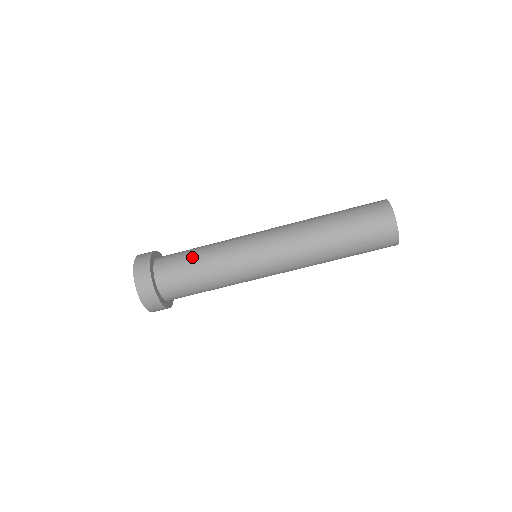
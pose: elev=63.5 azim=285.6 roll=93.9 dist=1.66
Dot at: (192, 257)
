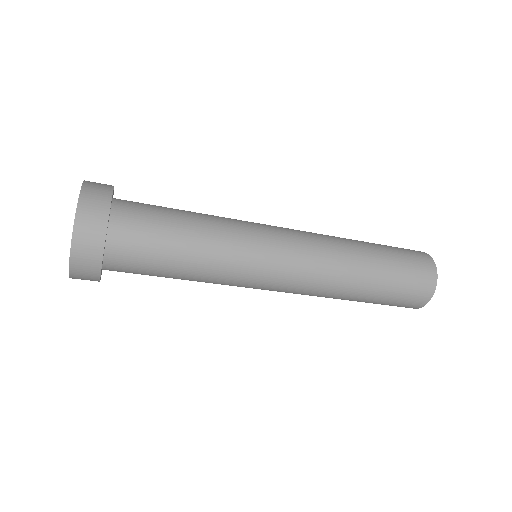
Dot at: (172, 265)
